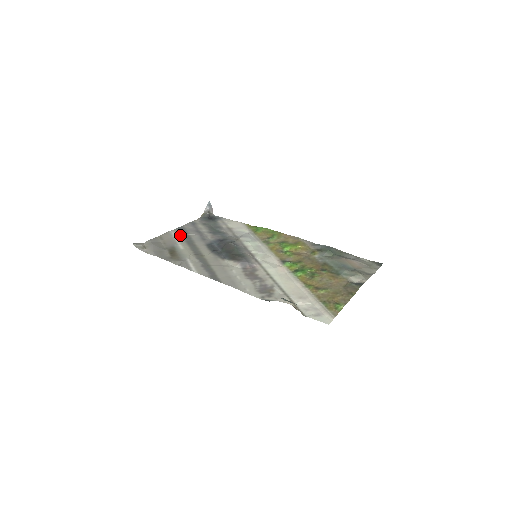
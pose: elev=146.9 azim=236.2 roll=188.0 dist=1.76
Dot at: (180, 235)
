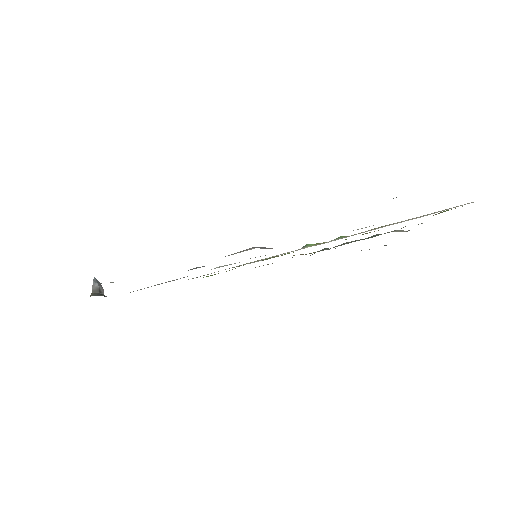
Dot at: occluded
